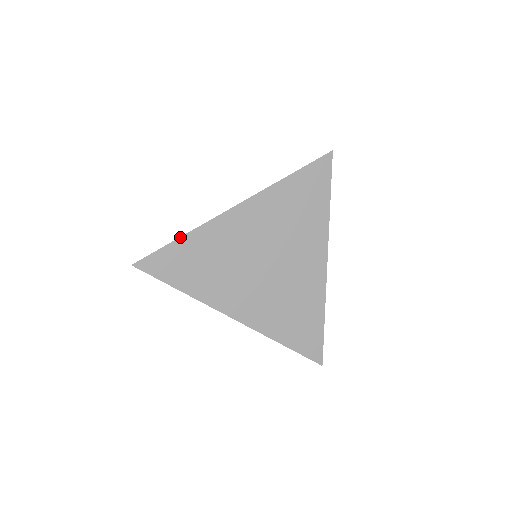
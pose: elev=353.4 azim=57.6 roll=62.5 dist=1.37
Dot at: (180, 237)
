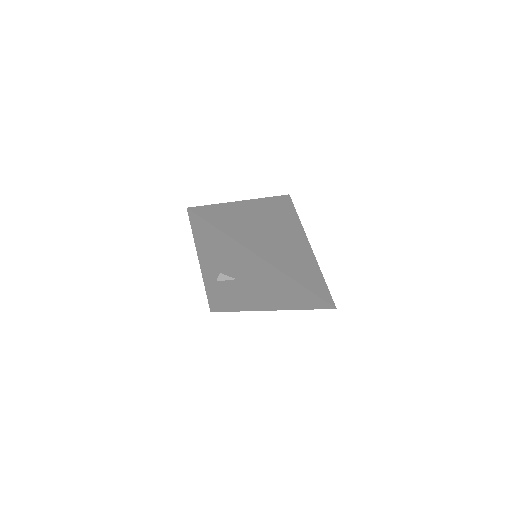
Dot at: (216, 204)
